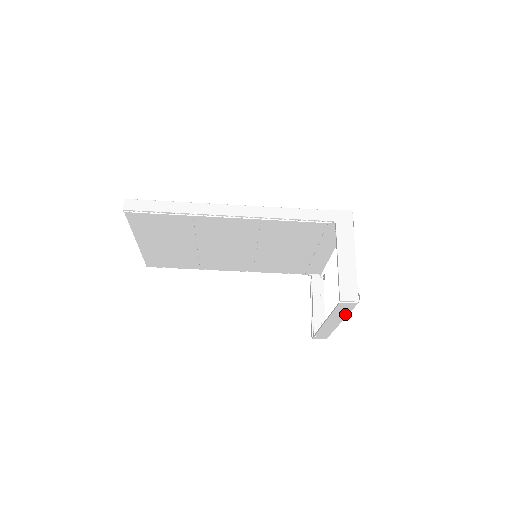
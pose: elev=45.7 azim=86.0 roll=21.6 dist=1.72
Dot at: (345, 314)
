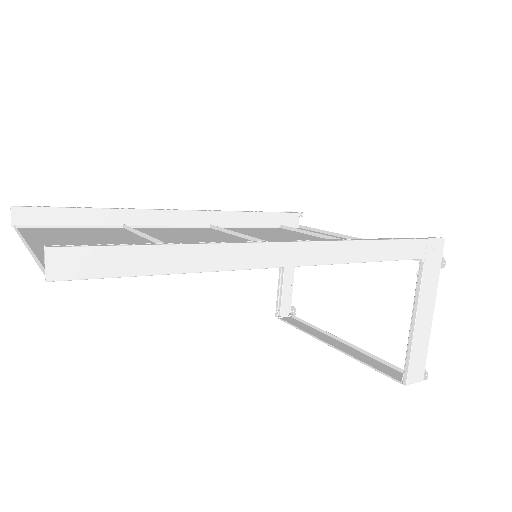
Dot at: (375, 360)
